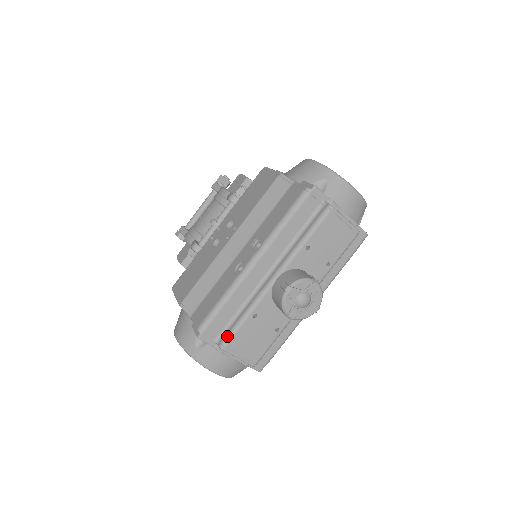
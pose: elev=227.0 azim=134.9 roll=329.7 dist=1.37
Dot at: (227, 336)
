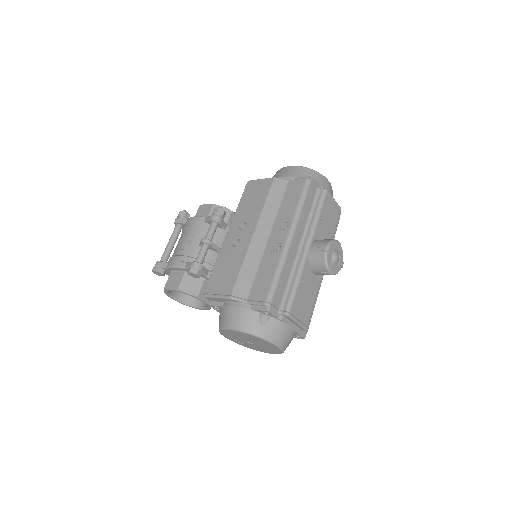
Dot at: (288, 303)
